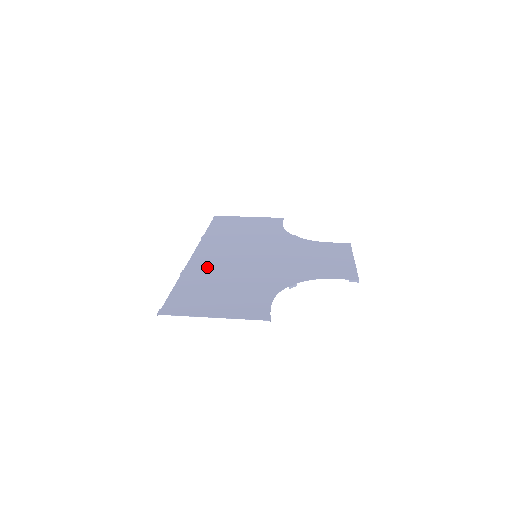
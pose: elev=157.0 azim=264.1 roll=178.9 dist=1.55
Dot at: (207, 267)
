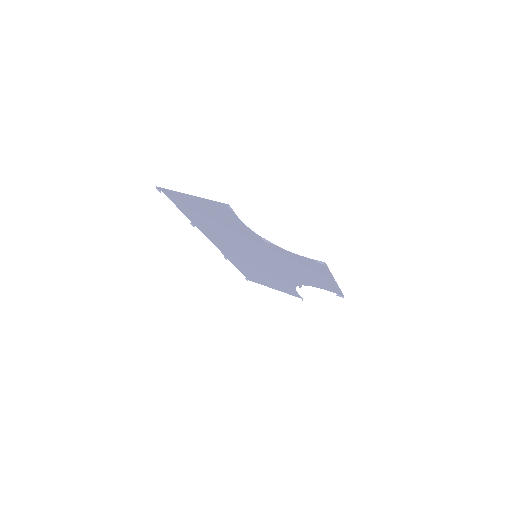
Dot at: (214, 233)
